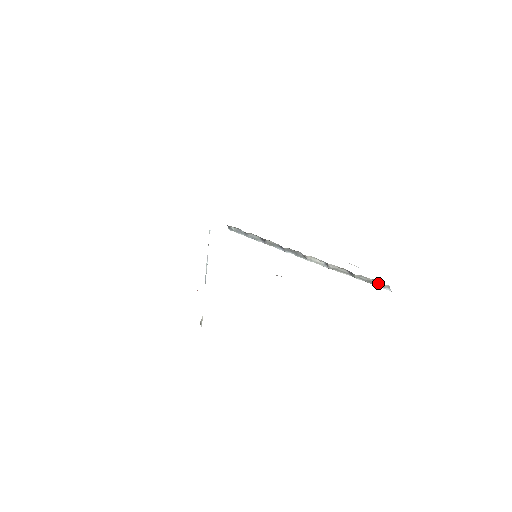
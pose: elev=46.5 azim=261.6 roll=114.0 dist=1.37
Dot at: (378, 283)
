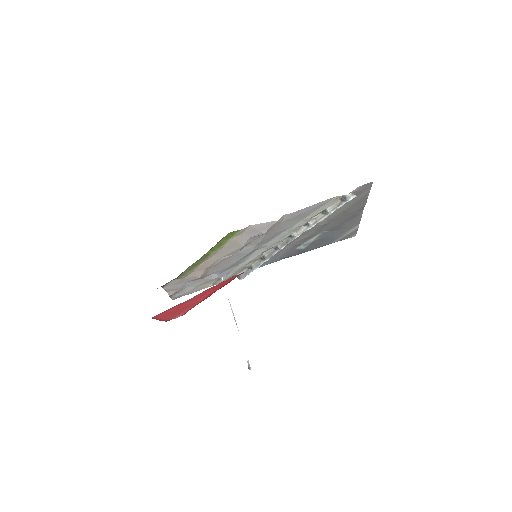
Dot at: (344, 199)
